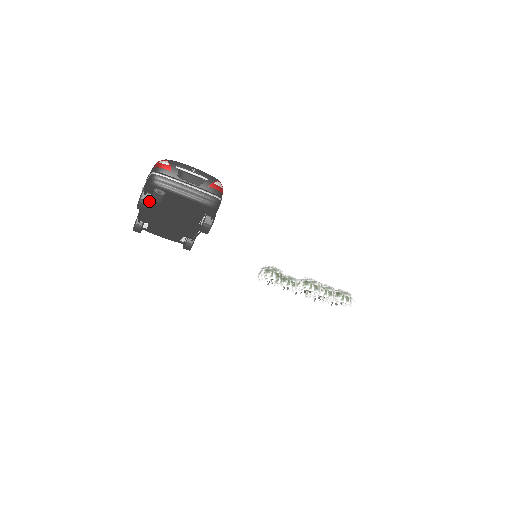
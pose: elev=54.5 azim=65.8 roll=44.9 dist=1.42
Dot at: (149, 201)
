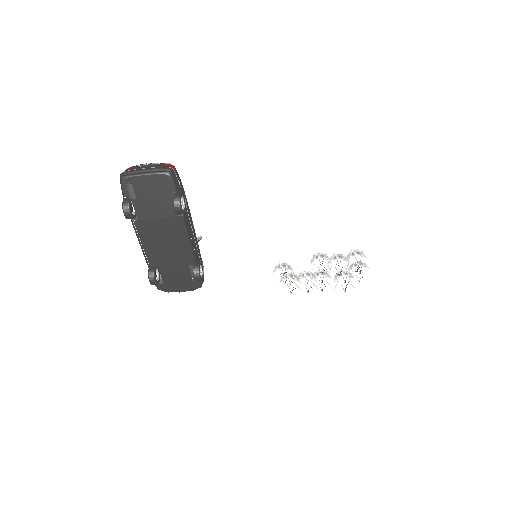
Dot at: (129, 203)
